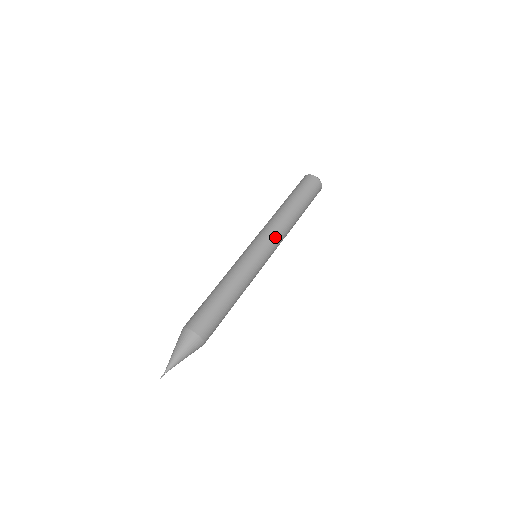
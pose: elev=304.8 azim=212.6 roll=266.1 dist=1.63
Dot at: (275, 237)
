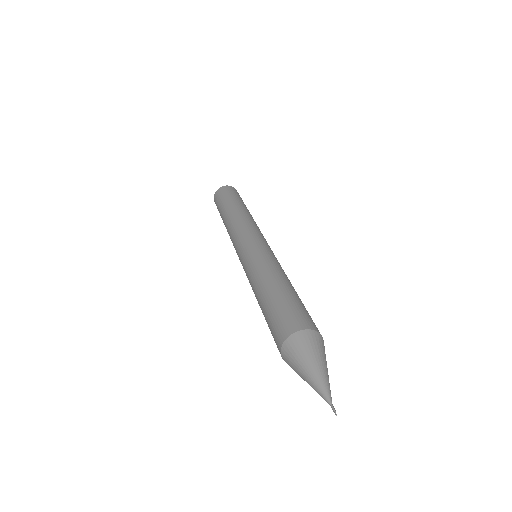
Dot at: (260, 231)
